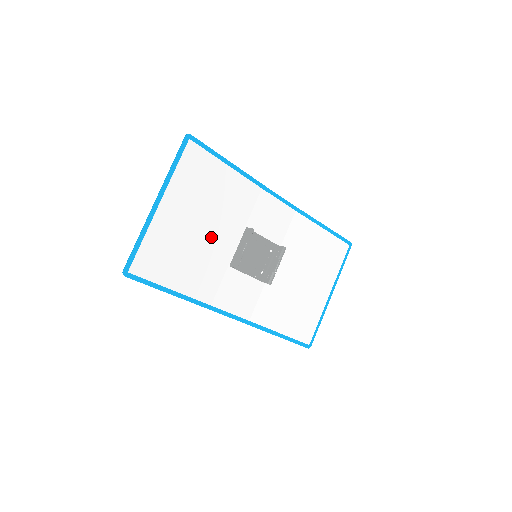
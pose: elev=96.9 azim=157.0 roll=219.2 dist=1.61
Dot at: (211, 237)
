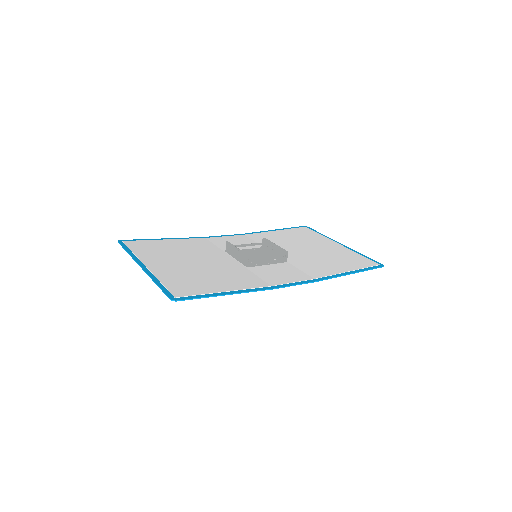
Dot at: (209, 263)
